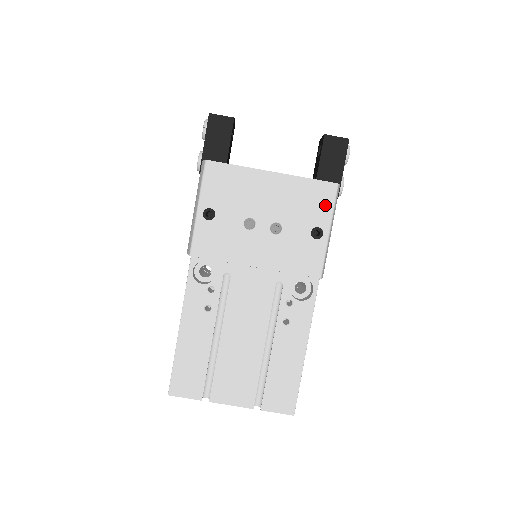
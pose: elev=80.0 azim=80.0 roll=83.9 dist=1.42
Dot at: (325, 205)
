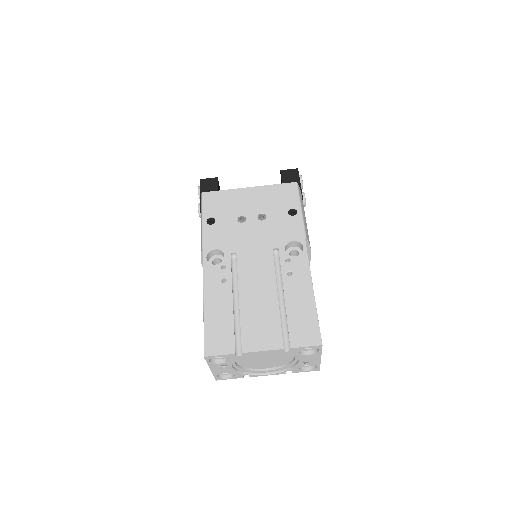
Dot at: (292, 195)
